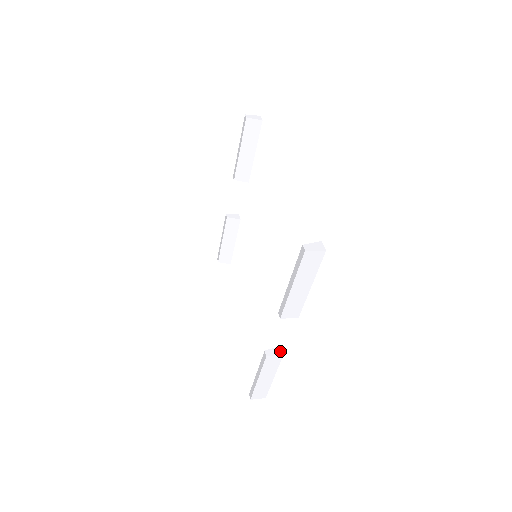
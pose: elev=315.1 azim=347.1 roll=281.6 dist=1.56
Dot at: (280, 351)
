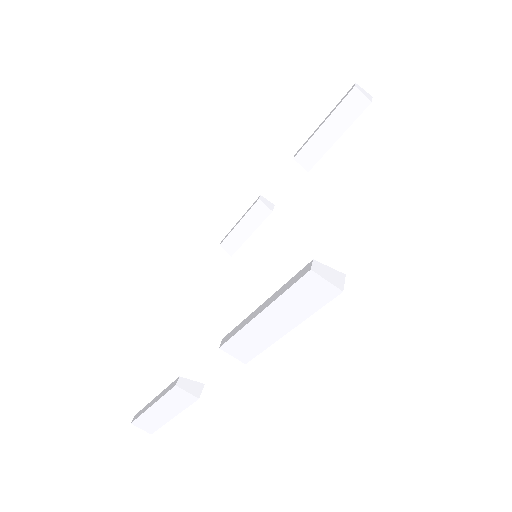
Dot at: (199, 391)
